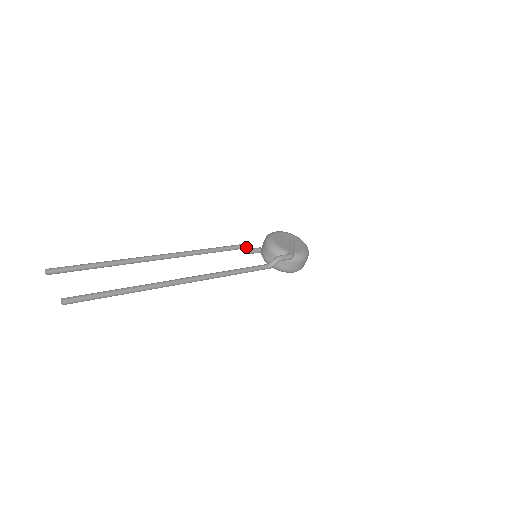
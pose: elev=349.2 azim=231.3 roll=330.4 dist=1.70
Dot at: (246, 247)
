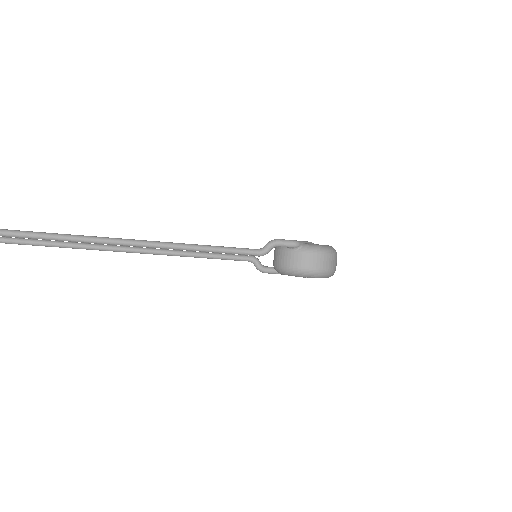
Dot at: (253, 258)
